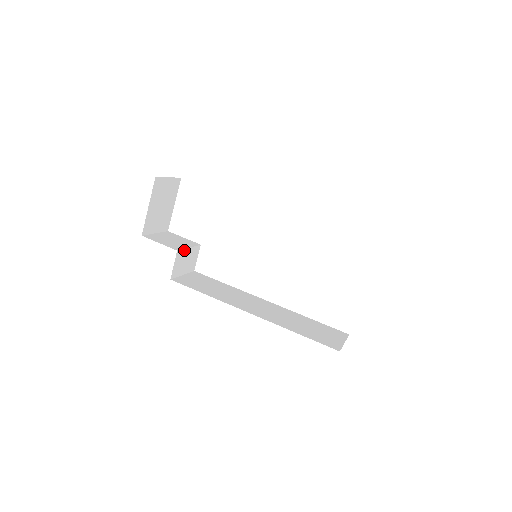
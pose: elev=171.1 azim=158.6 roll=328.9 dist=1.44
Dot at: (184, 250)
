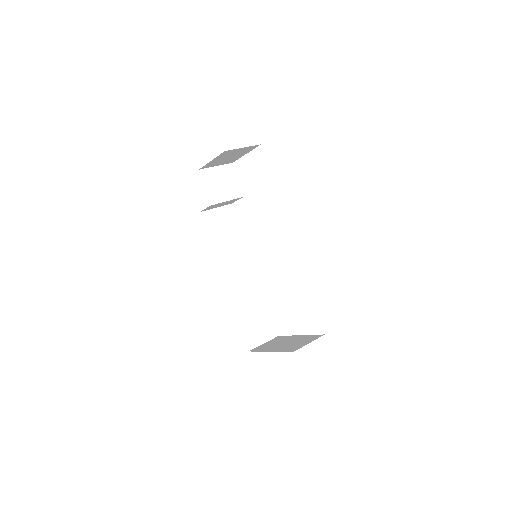
Dot at: occluded
